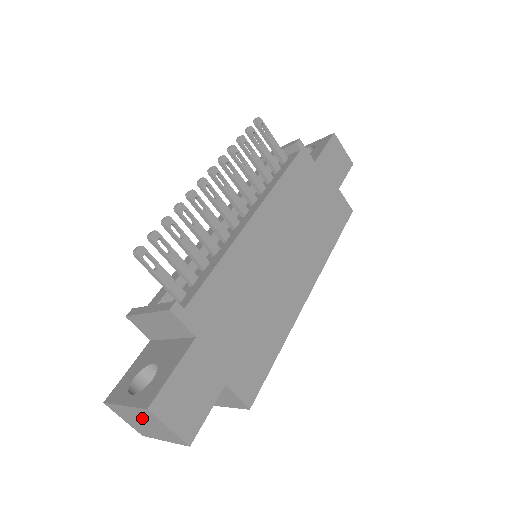
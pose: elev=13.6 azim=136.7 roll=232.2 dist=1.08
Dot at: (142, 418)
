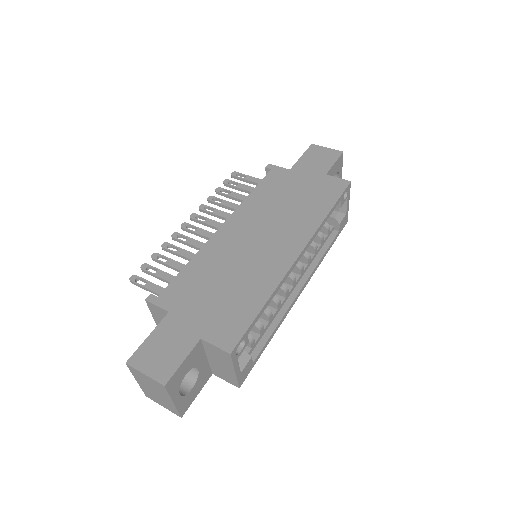
Dot at: (145, 384)
